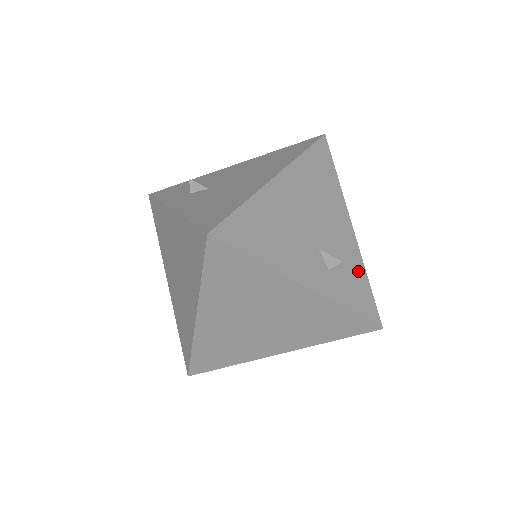
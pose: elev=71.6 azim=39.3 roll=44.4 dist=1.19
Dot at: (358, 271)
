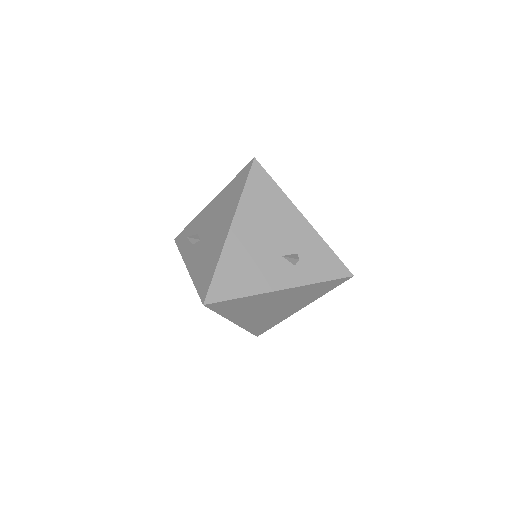
Dot at: (319, 248)
